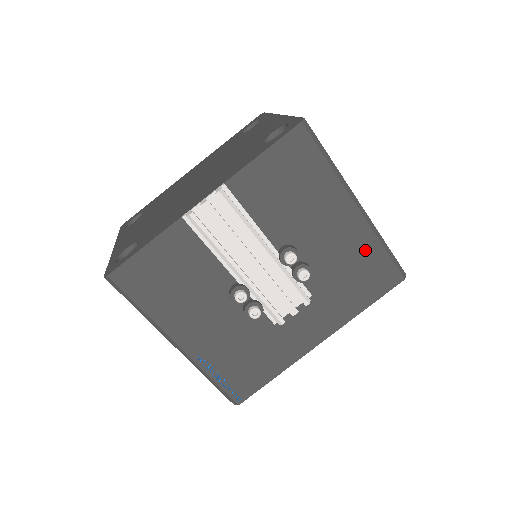
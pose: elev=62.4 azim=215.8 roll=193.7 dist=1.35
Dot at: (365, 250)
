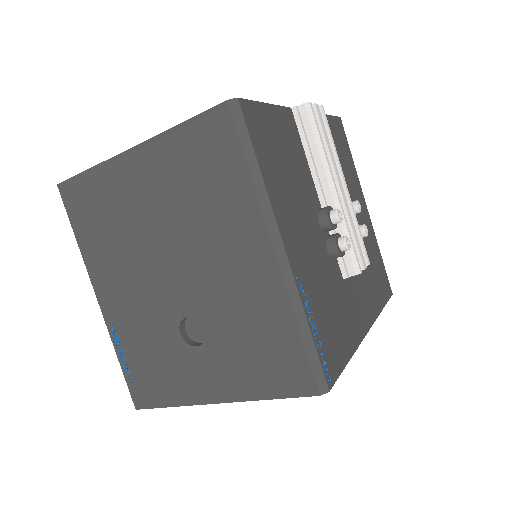
Dot at: (374, 248)
